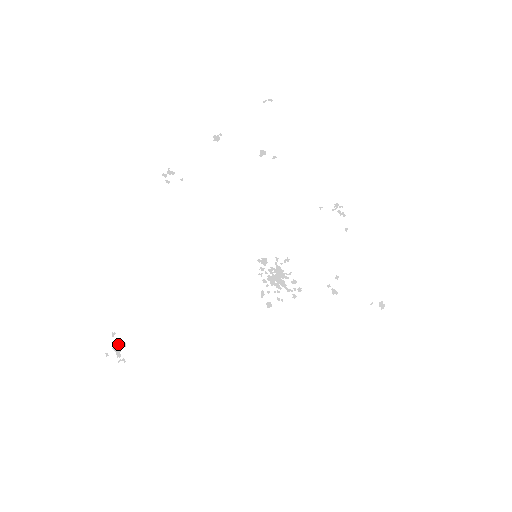
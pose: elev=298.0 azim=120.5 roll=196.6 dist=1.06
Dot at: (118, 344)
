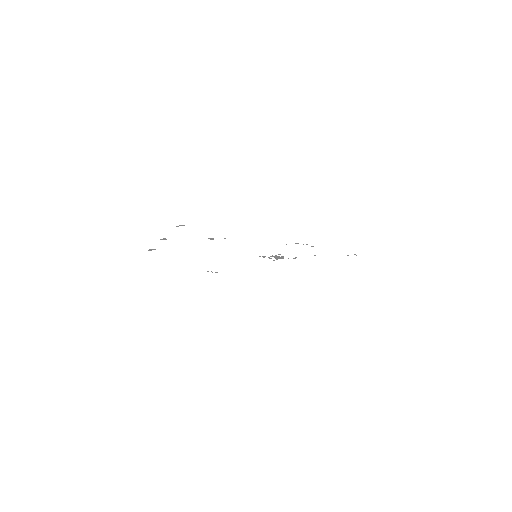
Dot at: occluded
